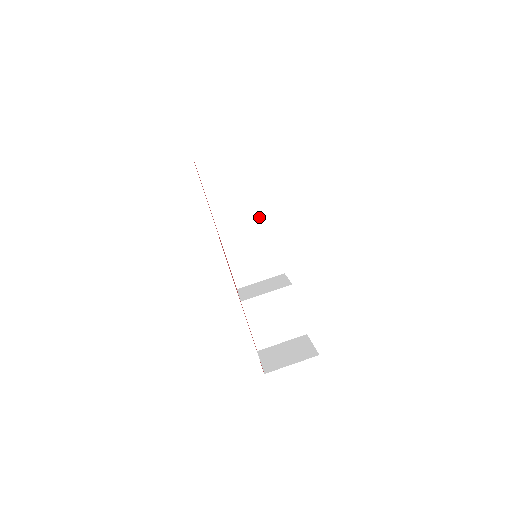
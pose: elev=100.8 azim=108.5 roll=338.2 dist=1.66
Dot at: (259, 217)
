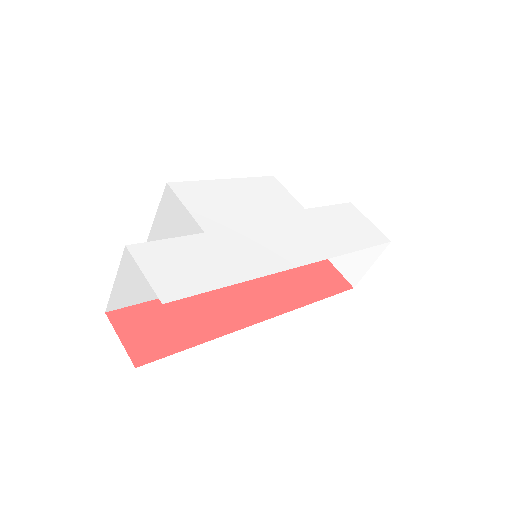
Dot at: occluded
